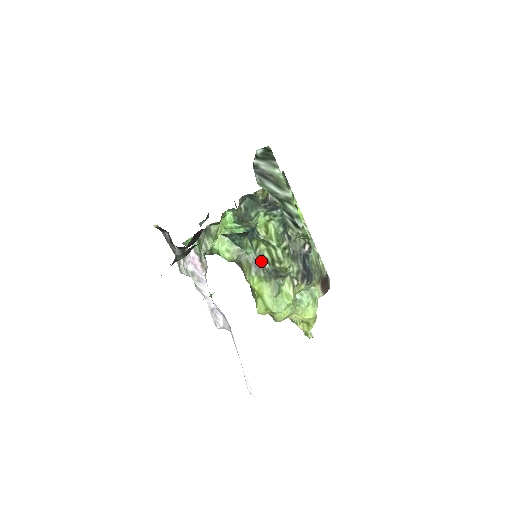
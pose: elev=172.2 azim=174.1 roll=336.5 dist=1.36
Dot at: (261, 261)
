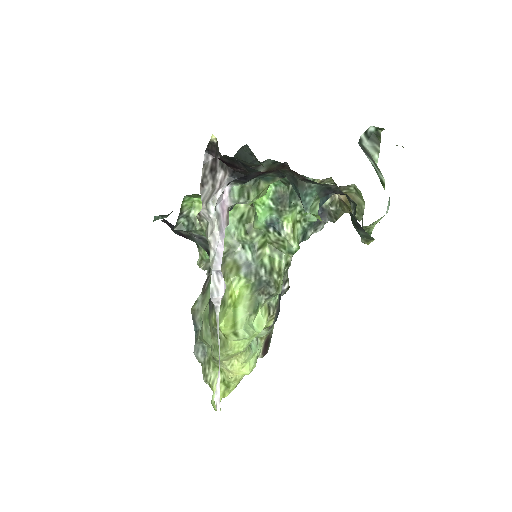
Dot at: (257, 265)
